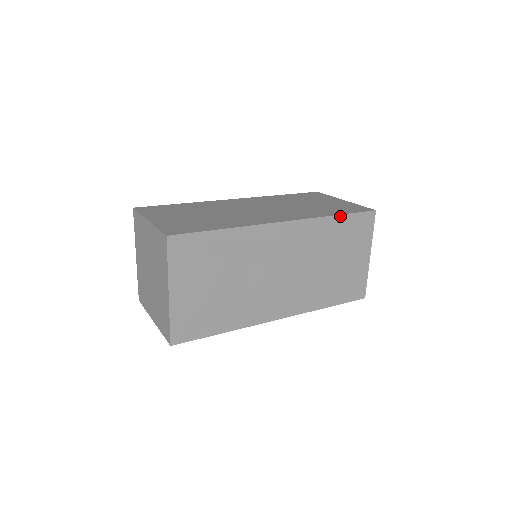
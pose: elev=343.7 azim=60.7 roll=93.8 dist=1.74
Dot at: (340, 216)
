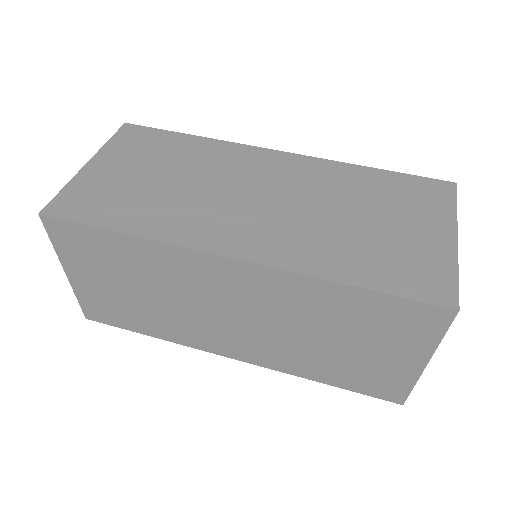
Dot at: (357, 288)
